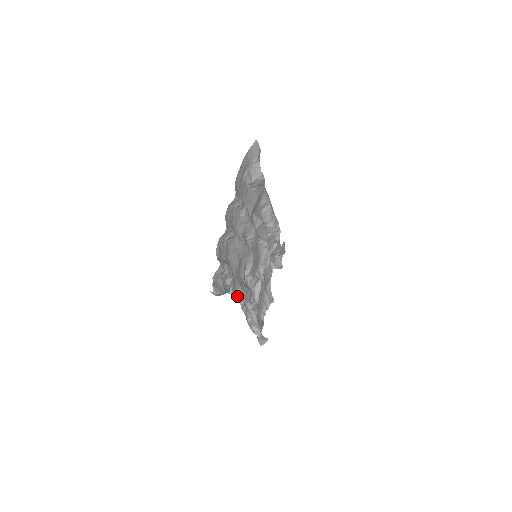
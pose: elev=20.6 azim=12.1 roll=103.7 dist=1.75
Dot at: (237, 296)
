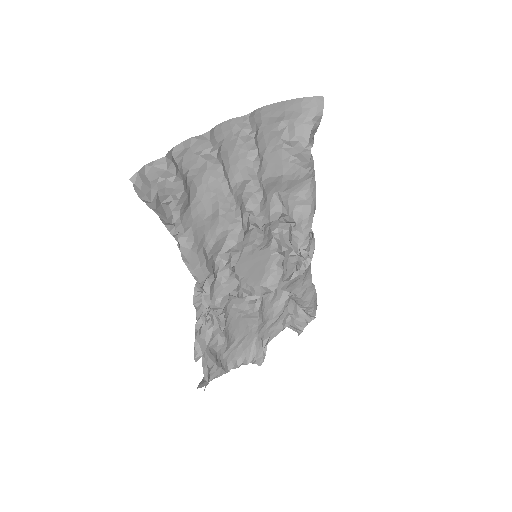
Dot at: (180, 247)
